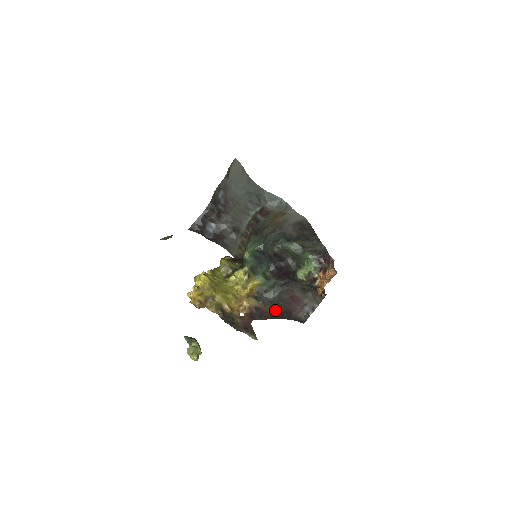
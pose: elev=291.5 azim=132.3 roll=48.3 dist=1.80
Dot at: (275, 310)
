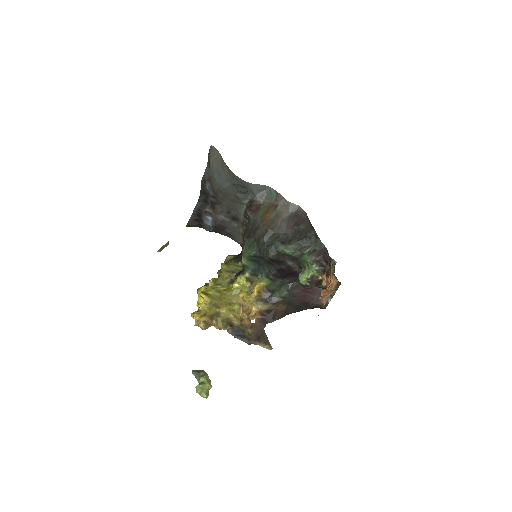
Dot at: (289, 306)
